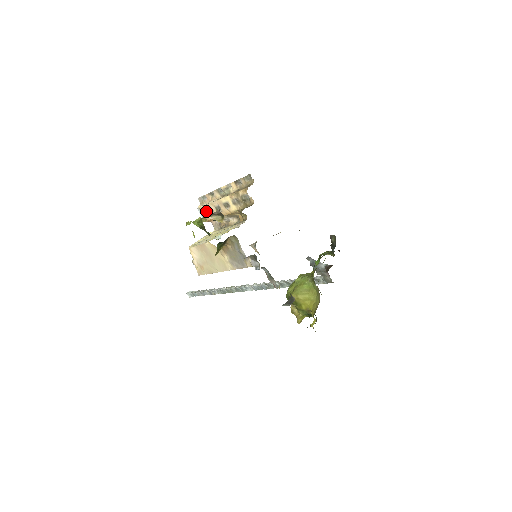
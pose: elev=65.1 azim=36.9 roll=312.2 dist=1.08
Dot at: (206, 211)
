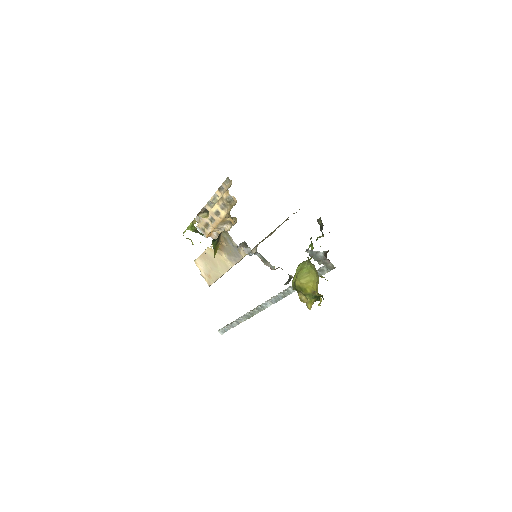
Dot at: (203, 227)
